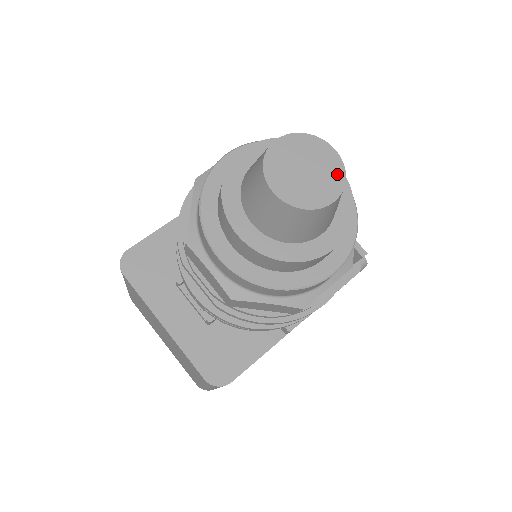
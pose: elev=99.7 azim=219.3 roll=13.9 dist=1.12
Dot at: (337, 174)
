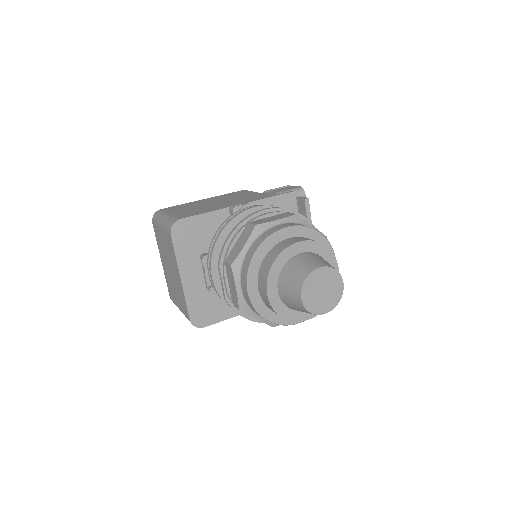
Dot at: (336, 298)
